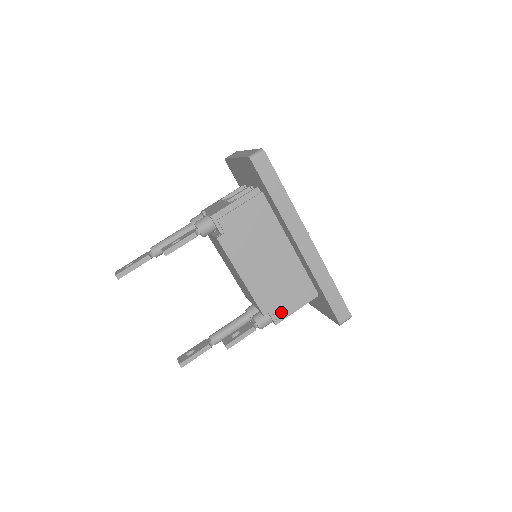
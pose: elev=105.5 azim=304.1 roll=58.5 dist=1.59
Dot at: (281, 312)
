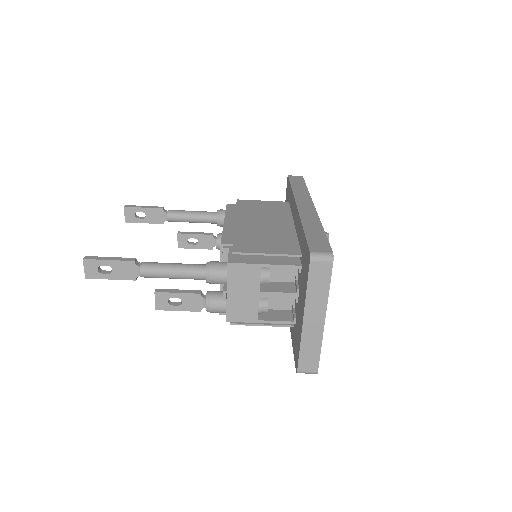
Dot at: occluded
